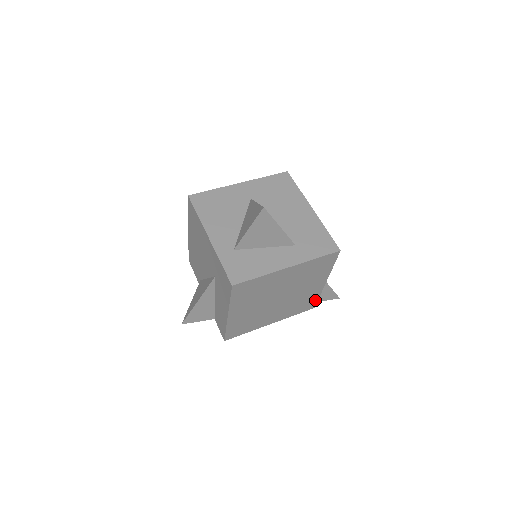
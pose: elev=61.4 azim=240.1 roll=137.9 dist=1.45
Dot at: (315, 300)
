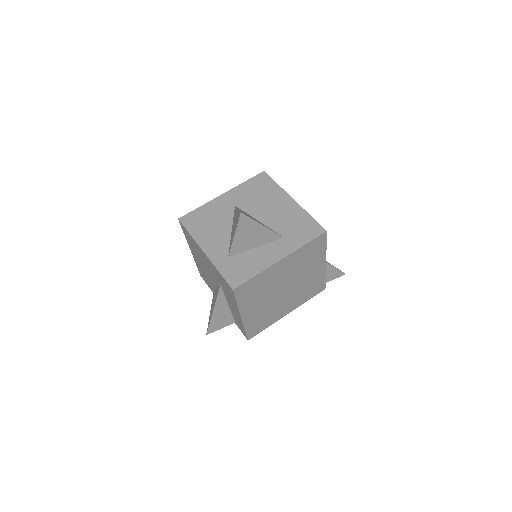
Dot at: (323, 282)
